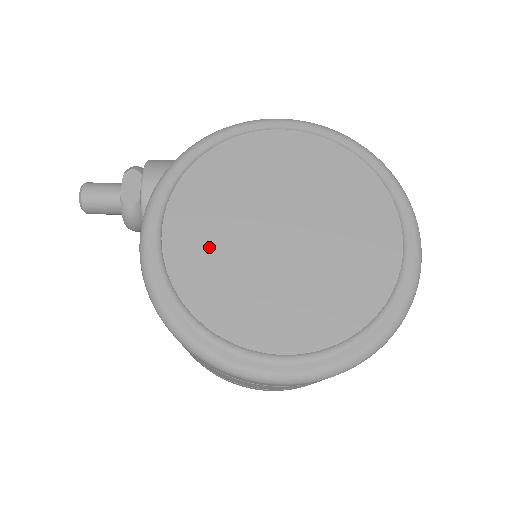
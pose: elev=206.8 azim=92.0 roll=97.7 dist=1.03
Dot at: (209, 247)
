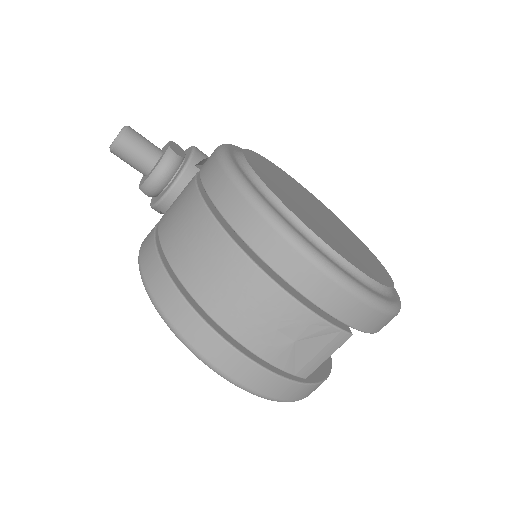
Dot at: (278, 184)
